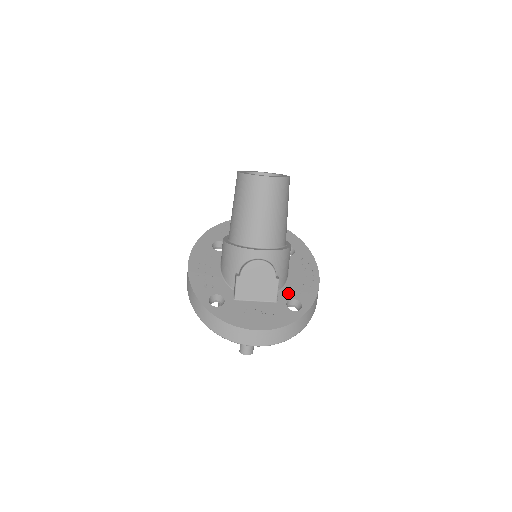
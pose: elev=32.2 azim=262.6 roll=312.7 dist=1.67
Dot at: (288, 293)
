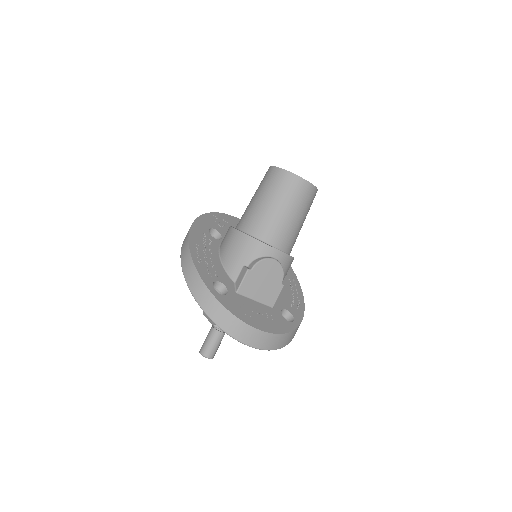
Dot at: (281, 302)
